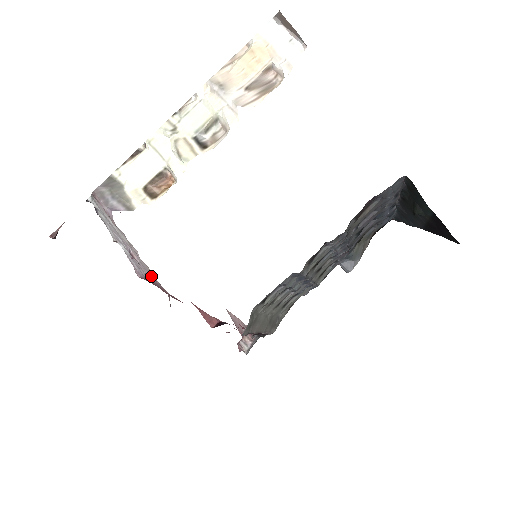
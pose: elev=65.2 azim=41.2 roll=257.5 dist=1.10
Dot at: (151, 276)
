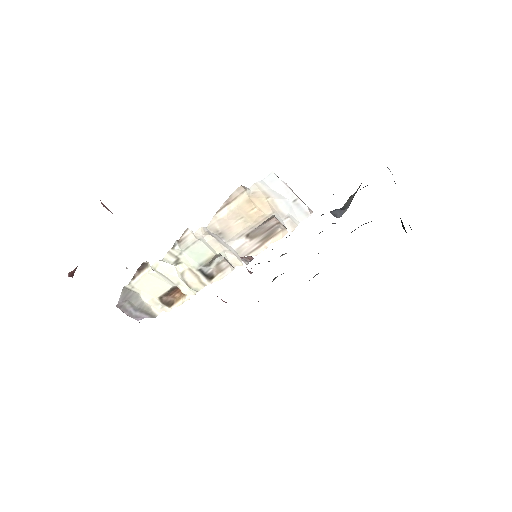
Dot at: occluded
